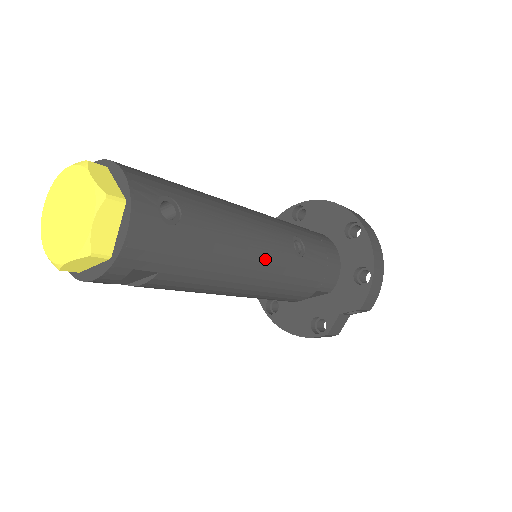
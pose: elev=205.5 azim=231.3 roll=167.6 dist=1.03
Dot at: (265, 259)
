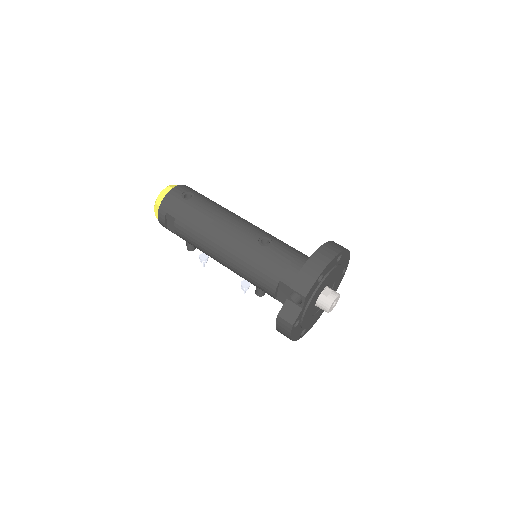
Dot at: (231, 234)
